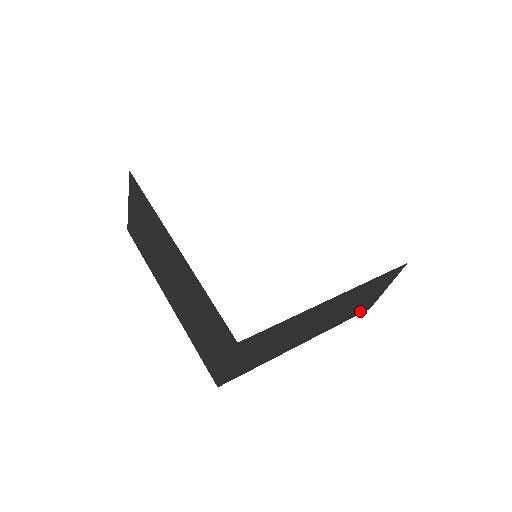
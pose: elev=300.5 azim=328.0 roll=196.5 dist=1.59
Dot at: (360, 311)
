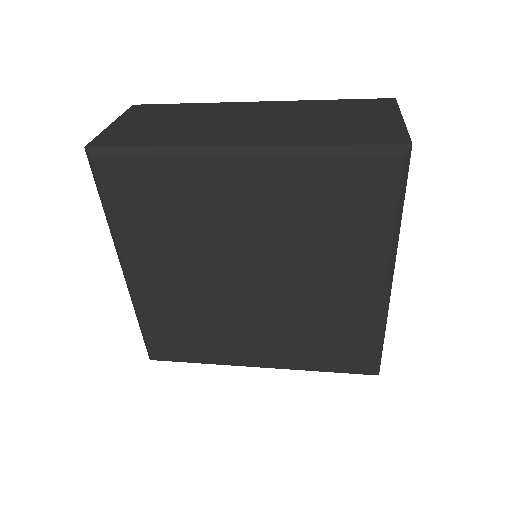
Dot at: occluded
